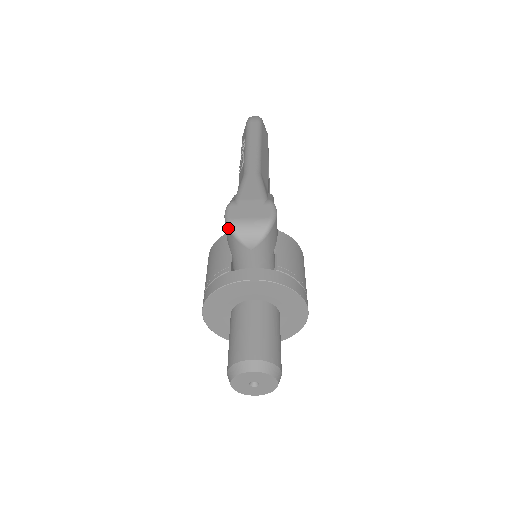
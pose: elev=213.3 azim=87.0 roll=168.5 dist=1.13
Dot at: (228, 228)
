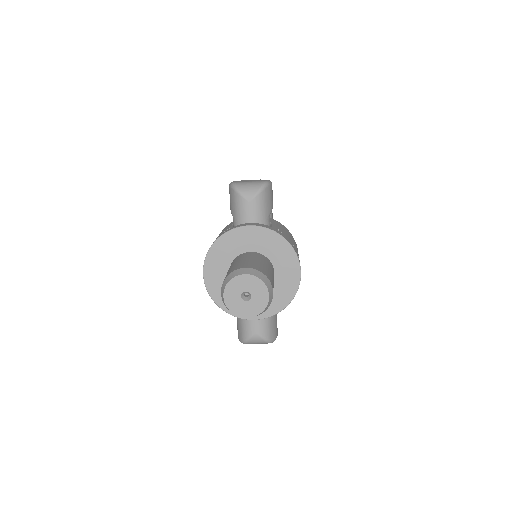
Dot at: (231, 187)
